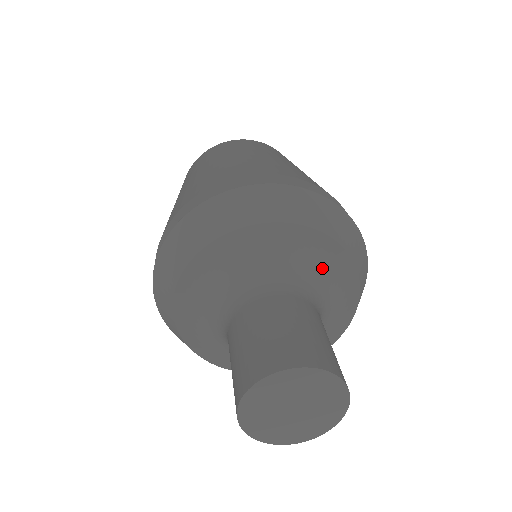
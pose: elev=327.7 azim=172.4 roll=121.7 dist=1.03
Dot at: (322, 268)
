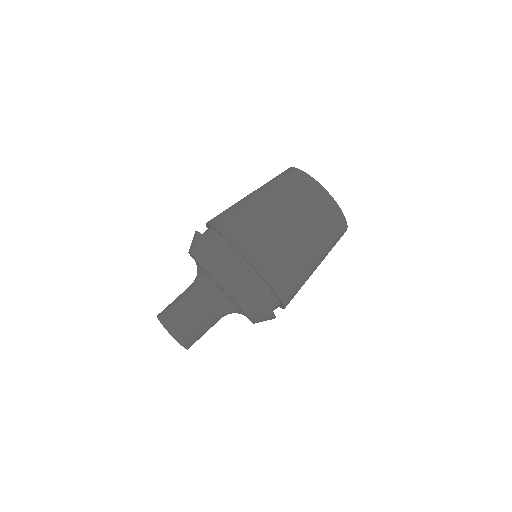
Dot at: (222, 291)
